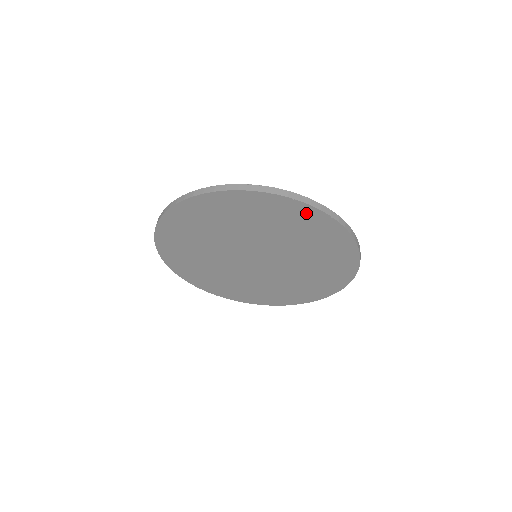
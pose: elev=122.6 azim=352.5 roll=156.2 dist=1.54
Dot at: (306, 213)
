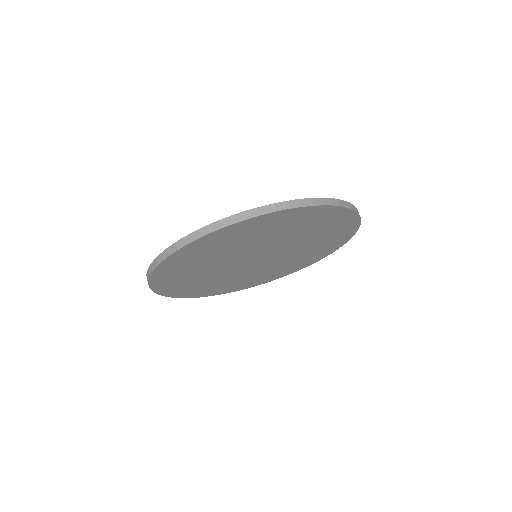
Dot at: (241, 227)
